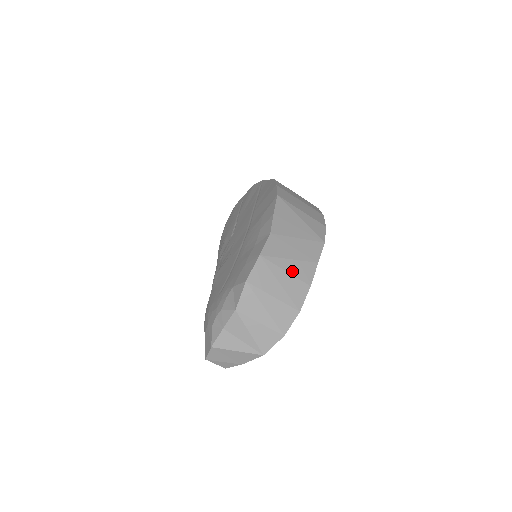
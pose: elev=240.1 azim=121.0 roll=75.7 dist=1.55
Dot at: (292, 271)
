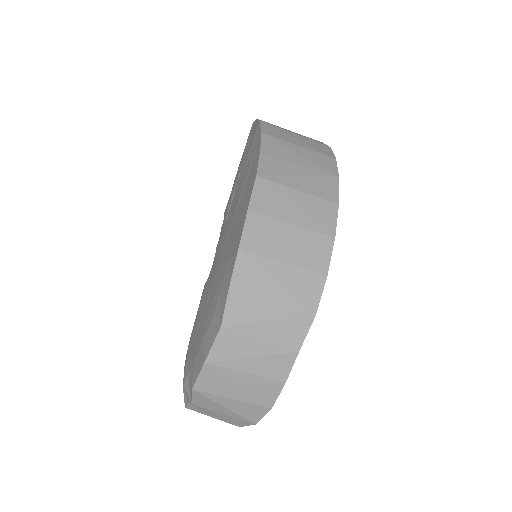
Dot at: (256, 371)
